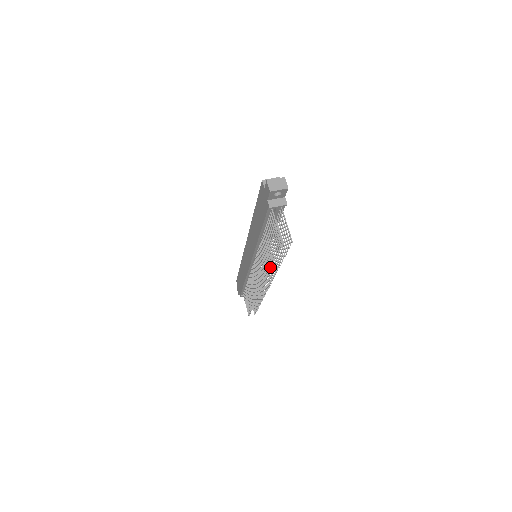
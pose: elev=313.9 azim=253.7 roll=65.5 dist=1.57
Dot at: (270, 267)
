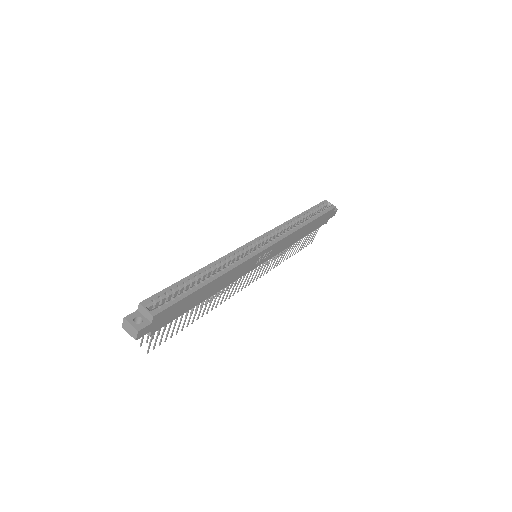
Dot at: occluded
